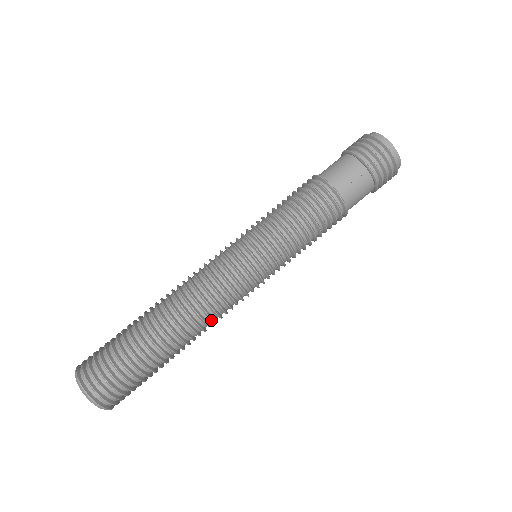
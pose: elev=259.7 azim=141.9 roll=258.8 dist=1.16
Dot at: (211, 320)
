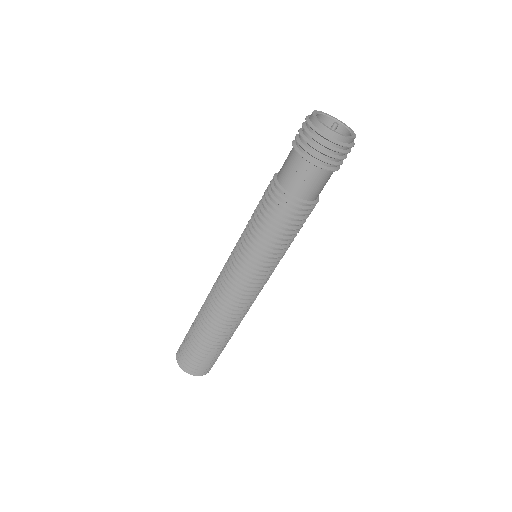
Dot at: (239, 313)
